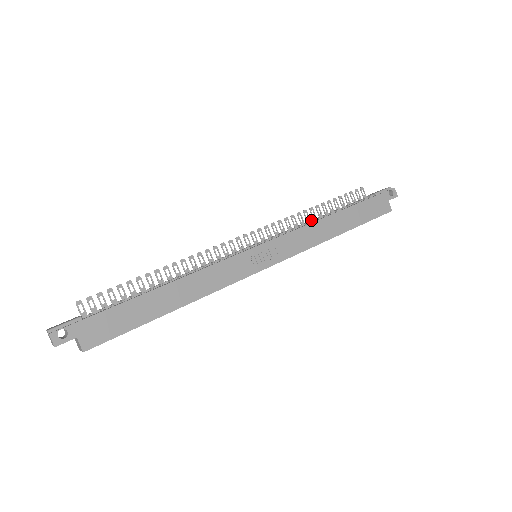
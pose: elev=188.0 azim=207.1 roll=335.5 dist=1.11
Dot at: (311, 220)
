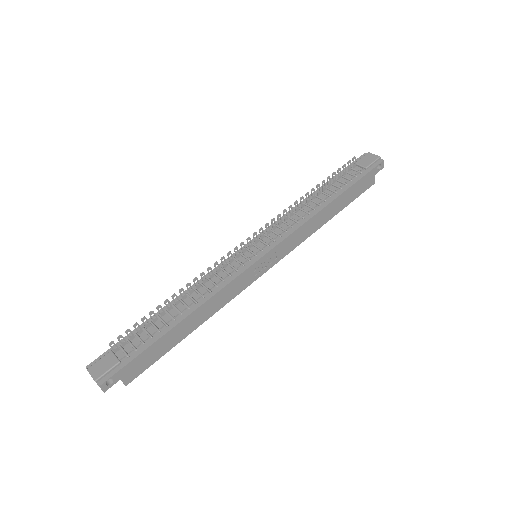
Dot at: (305, 204)
